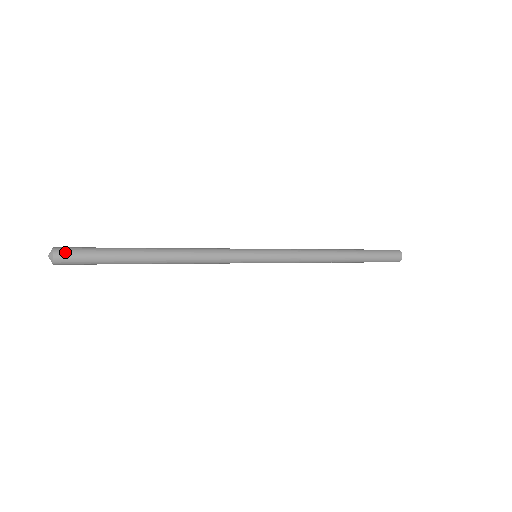
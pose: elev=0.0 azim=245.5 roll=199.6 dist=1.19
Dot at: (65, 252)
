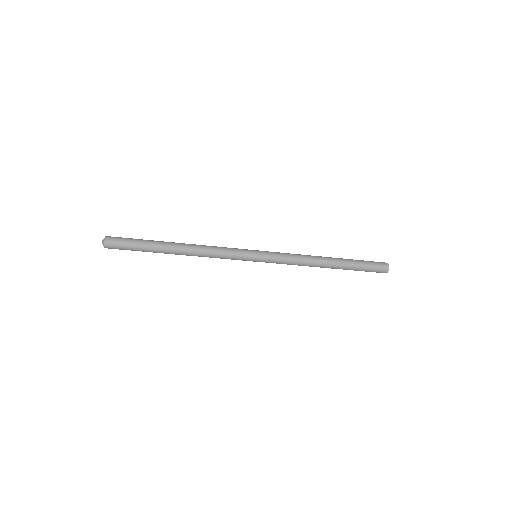
Dot at: (113, 237)
